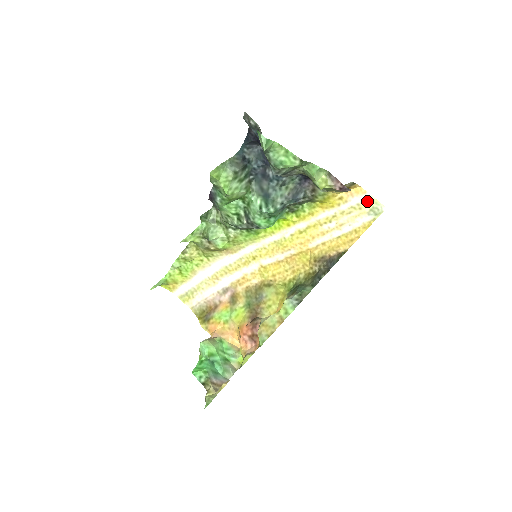
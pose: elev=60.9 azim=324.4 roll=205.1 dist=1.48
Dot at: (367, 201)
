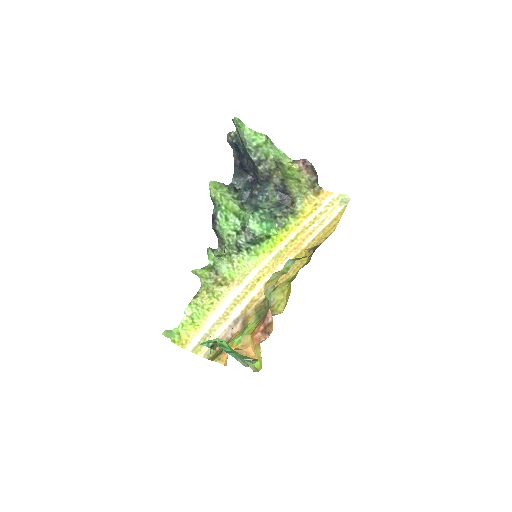
Dot at: (336, 198)
